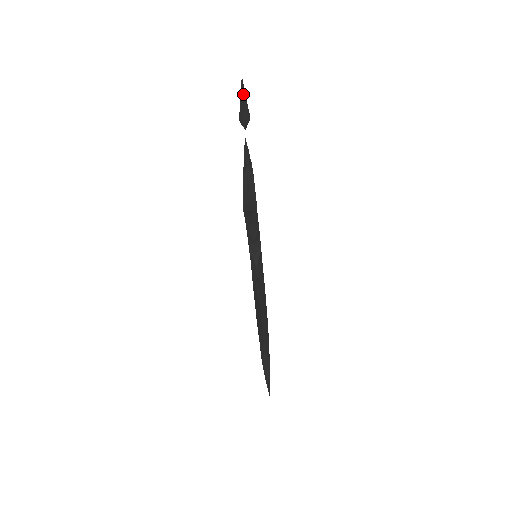
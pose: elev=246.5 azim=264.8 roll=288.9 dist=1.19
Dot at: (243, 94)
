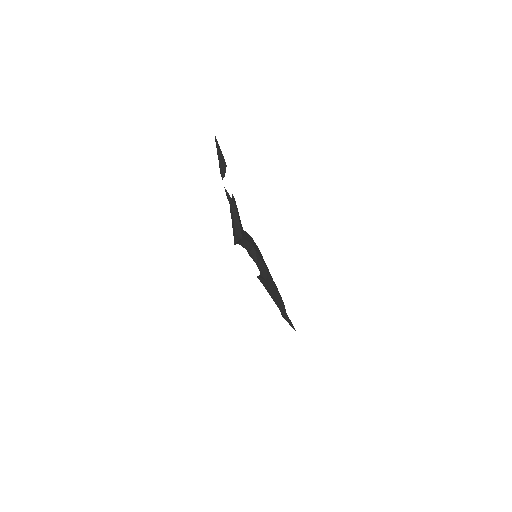
Dot at: (217, 150)
